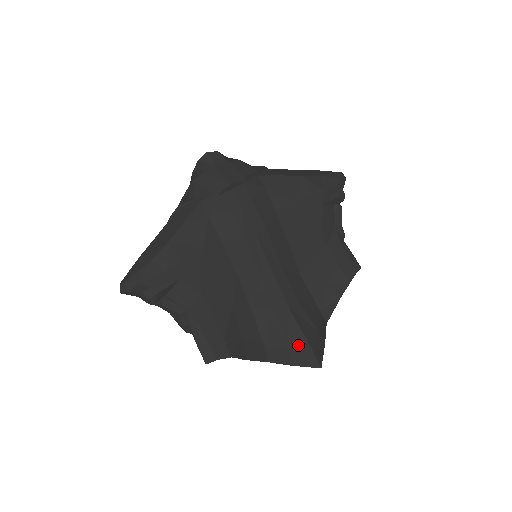
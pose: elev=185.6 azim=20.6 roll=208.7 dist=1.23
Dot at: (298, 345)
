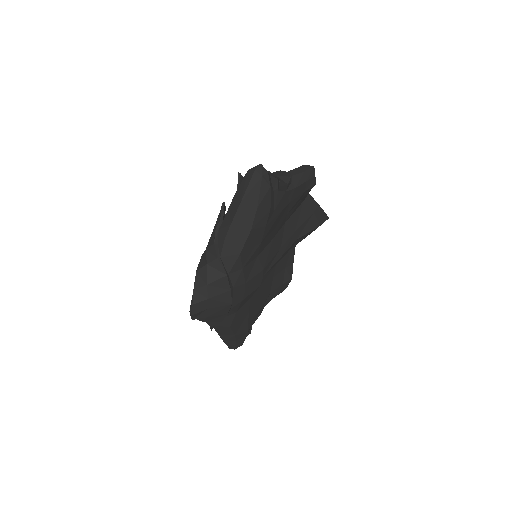
Dot at: occluded
